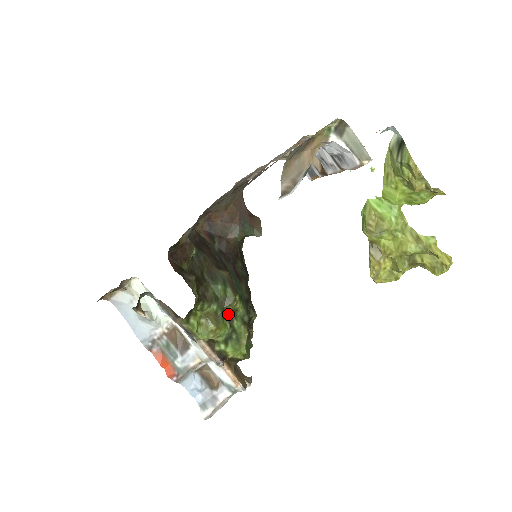
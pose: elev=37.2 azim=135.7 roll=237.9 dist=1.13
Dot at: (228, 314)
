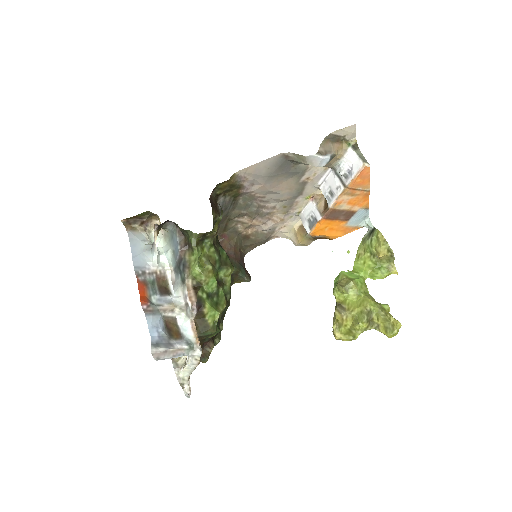
Dot at: (218, 280)
